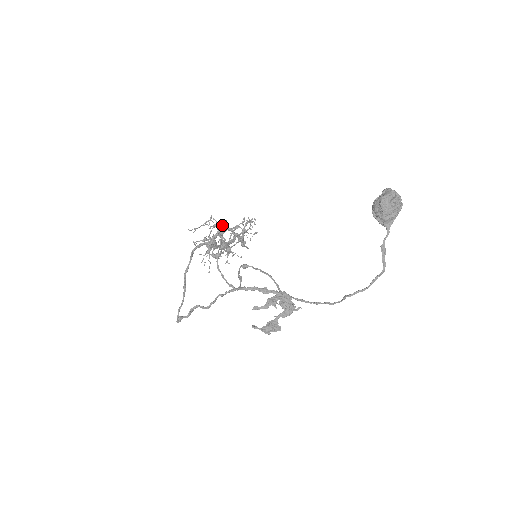
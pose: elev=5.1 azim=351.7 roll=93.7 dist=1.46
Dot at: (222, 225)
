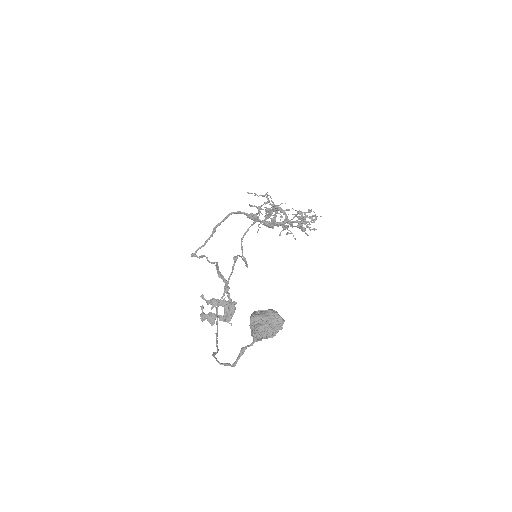
Dot at: (279, 205)
